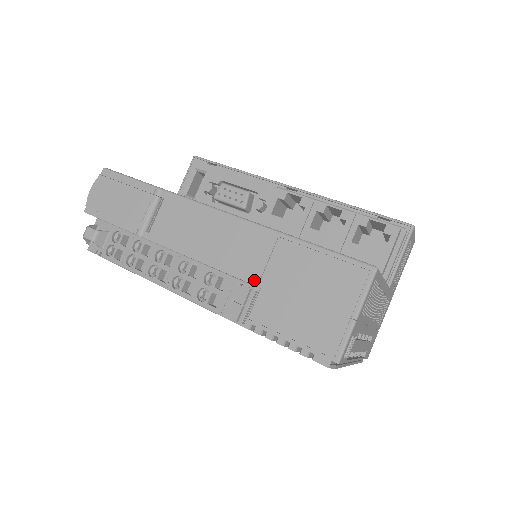
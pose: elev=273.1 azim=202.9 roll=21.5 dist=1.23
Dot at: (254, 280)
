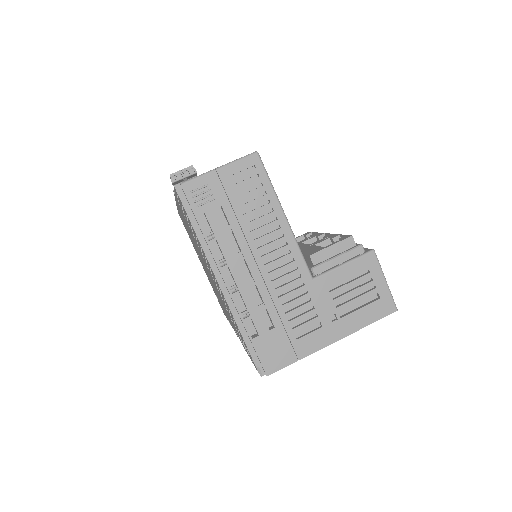
Dot at: occluded
